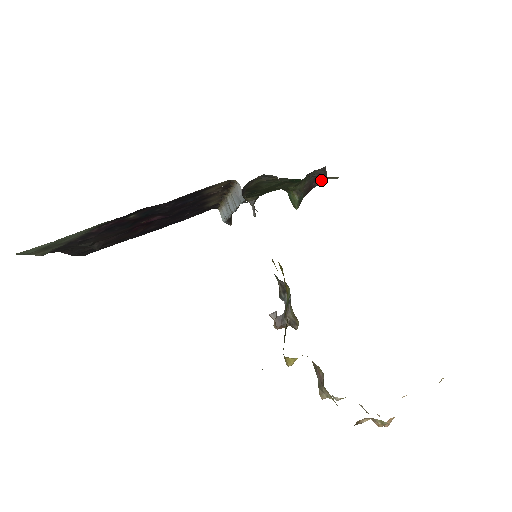
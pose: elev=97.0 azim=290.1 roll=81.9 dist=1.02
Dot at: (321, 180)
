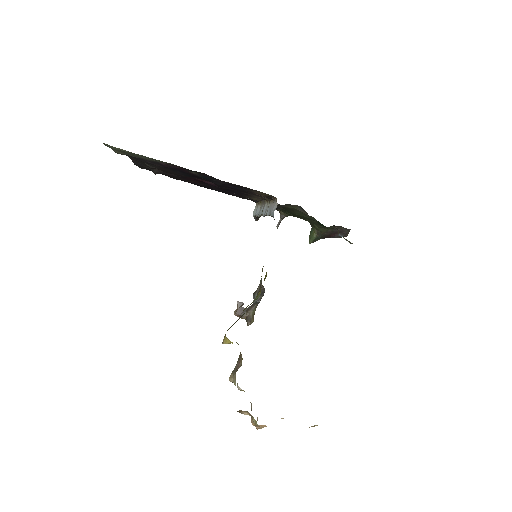
Dot at: occluded
